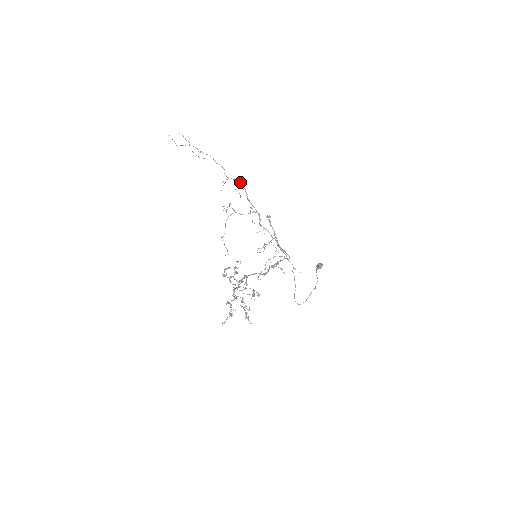
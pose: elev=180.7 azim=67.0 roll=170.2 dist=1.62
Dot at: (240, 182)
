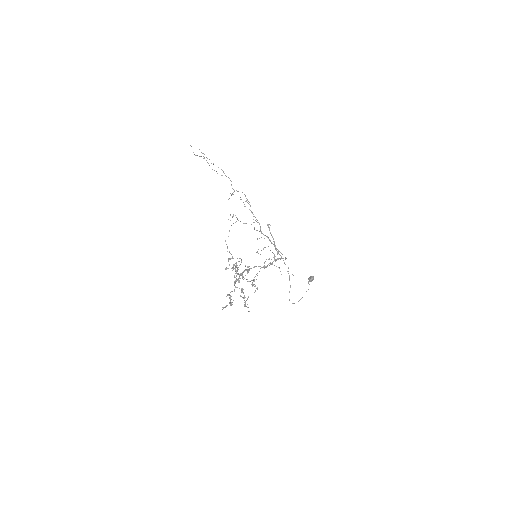
Dot at: (245, 195)
